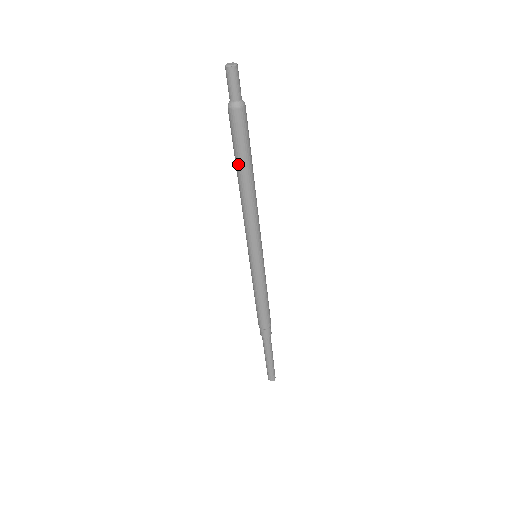
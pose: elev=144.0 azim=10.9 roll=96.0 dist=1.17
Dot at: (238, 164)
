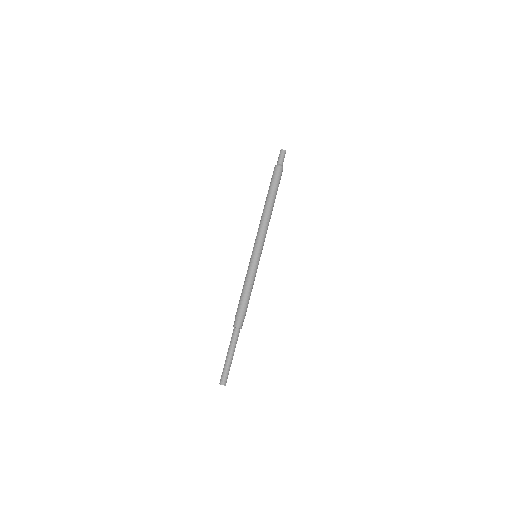
Dot at: (268, 193)
